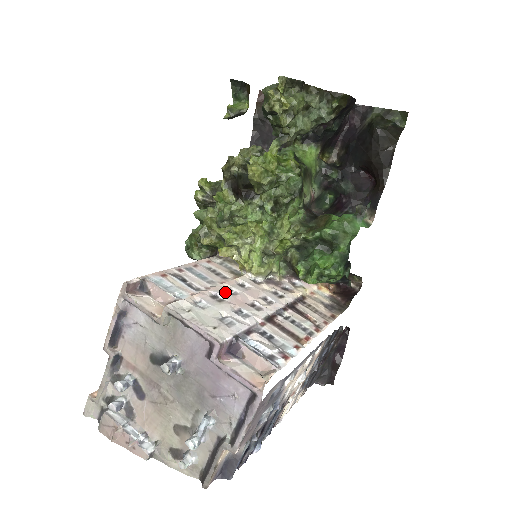
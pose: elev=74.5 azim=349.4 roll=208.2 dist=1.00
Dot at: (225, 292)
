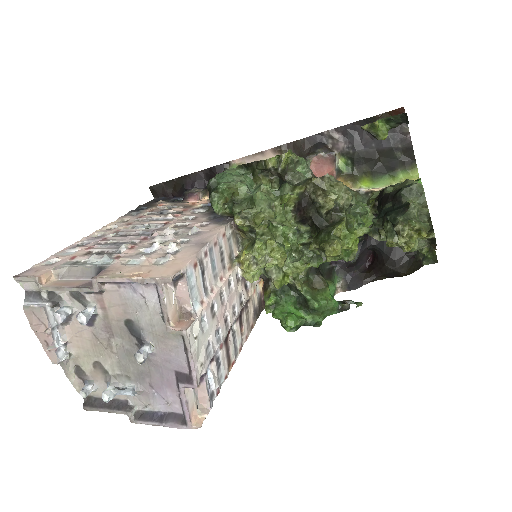
Dot at: (220, 300)
